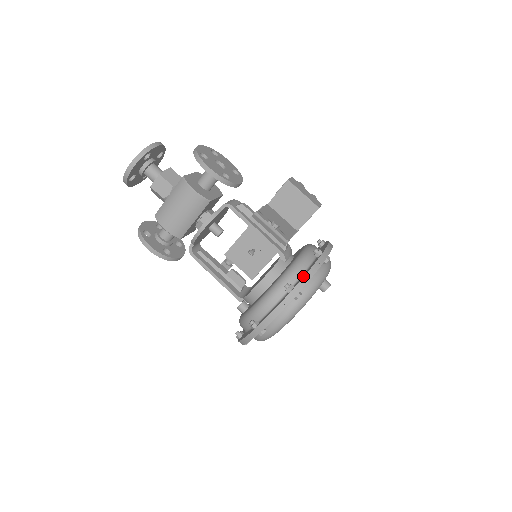
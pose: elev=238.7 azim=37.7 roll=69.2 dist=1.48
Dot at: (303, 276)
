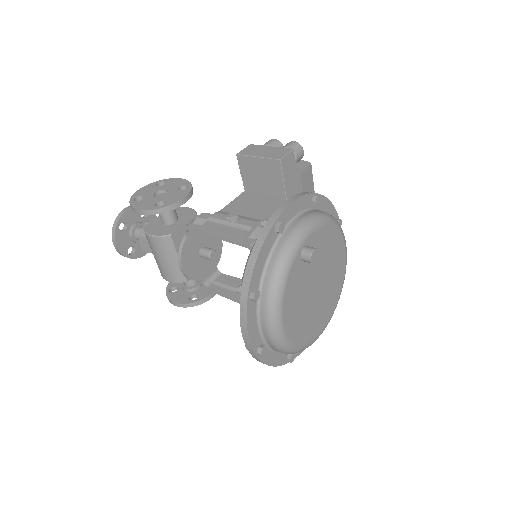
Dot at: (248, 268)
